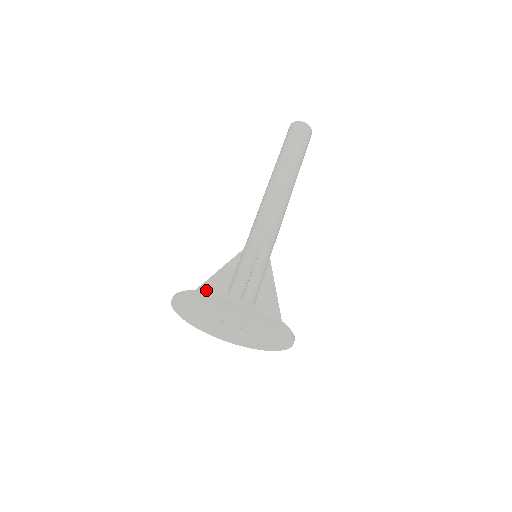
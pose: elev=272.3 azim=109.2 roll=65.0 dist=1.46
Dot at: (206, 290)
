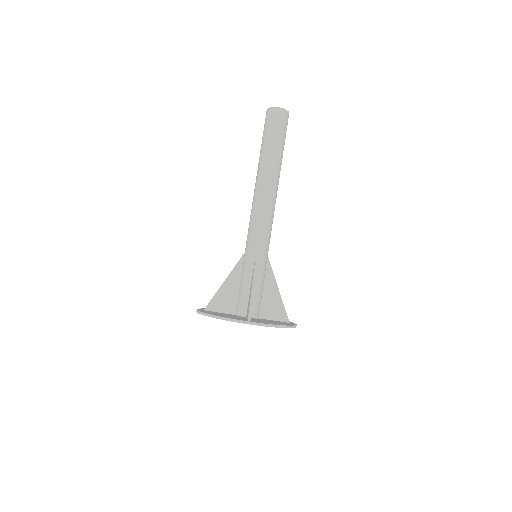
Dot at: (221, 295)
